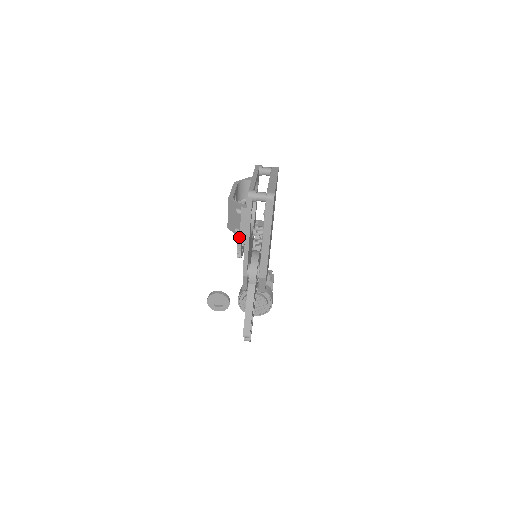
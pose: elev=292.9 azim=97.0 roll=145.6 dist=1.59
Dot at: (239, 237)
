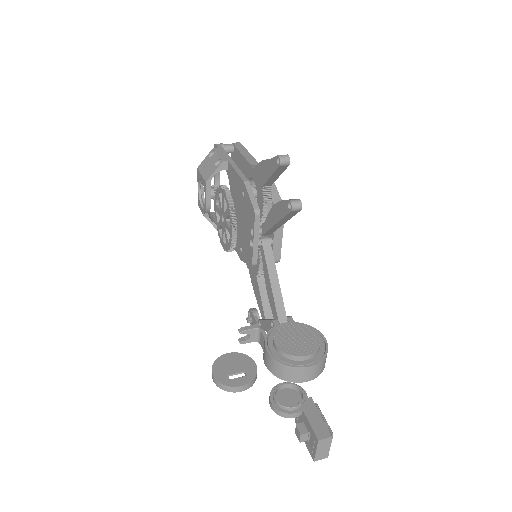
Dot at: (221, 162)
